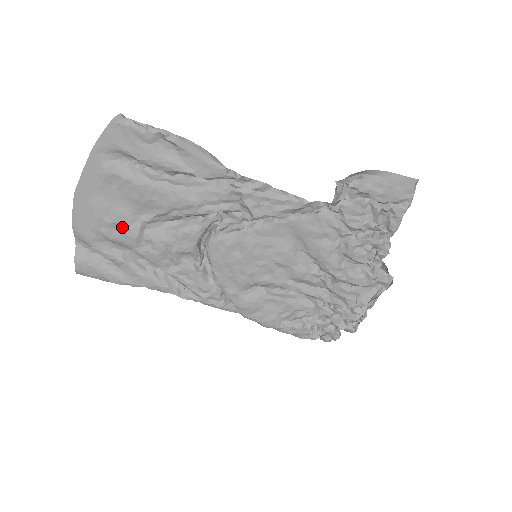
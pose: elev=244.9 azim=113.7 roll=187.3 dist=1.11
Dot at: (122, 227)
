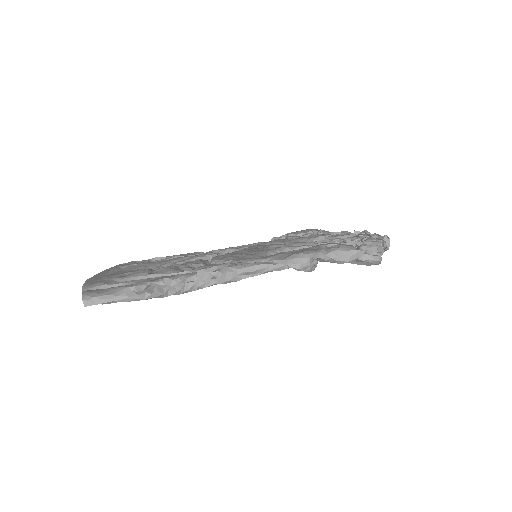
Dot at: occluded
